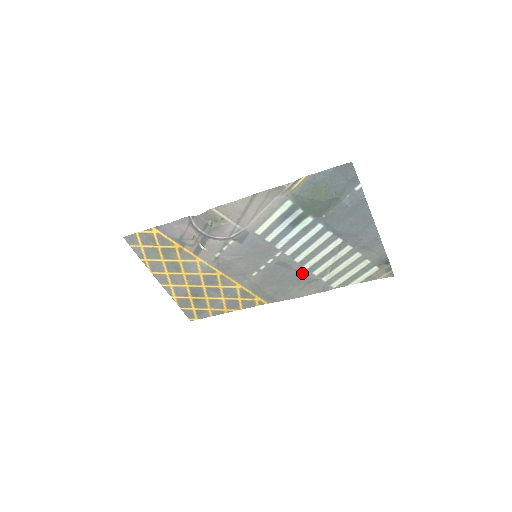
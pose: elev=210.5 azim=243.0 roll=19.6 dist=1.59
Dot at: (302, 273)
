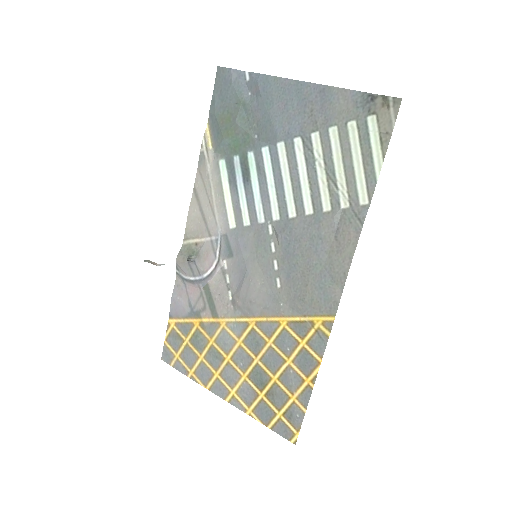
Dot at: (314, 225)
